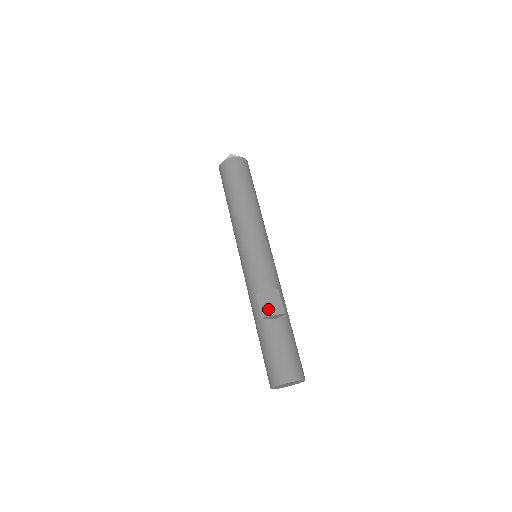
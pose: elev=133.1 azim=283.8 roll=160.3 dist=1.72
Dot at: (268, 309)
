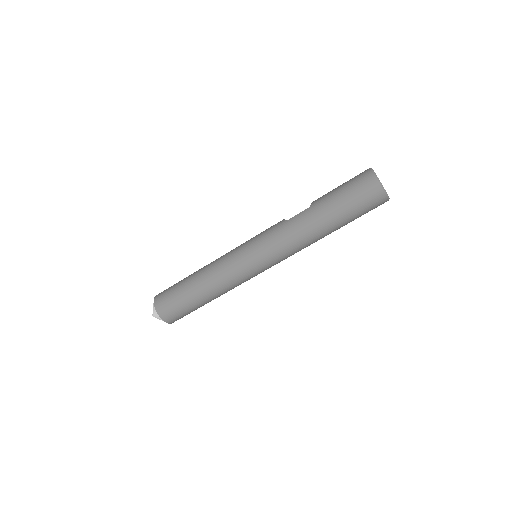
Dot at: occluded
